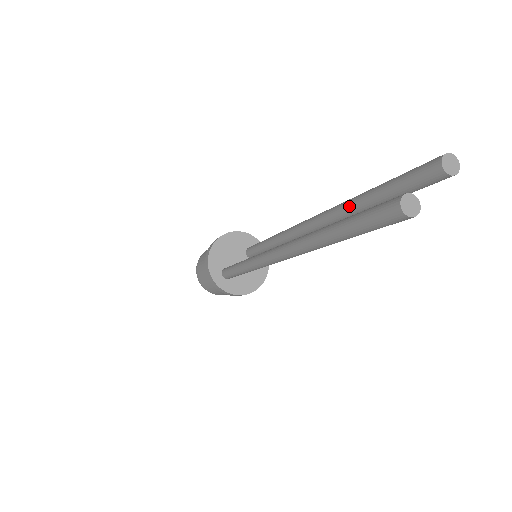
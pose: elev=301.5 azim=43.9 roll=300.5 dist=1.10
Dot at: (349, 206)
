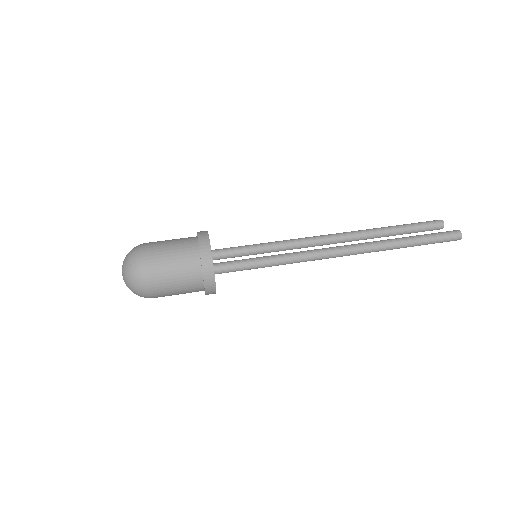
Dot at: (380, 232)
